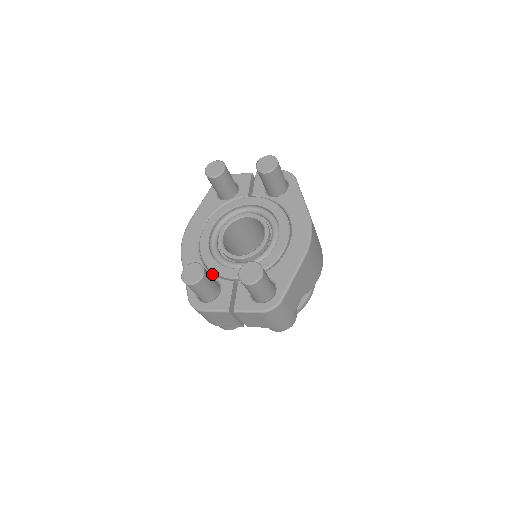
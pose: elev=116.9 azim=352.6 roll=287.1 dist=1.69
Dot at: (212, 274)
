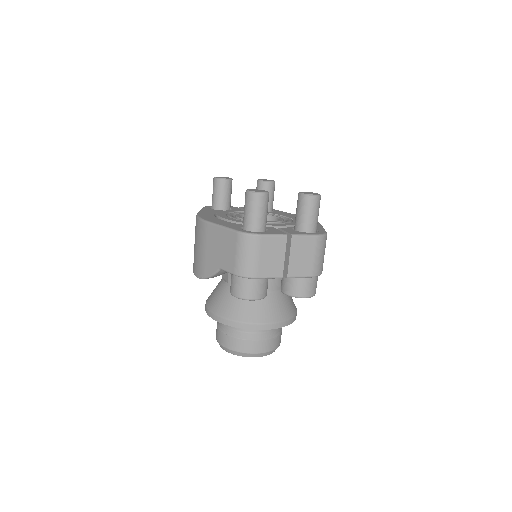
Dot at: occluded
